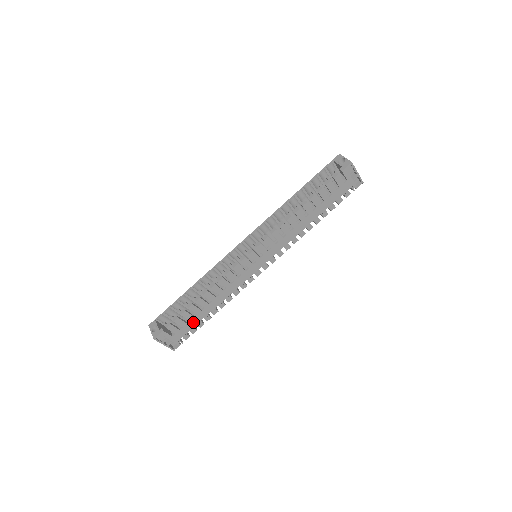
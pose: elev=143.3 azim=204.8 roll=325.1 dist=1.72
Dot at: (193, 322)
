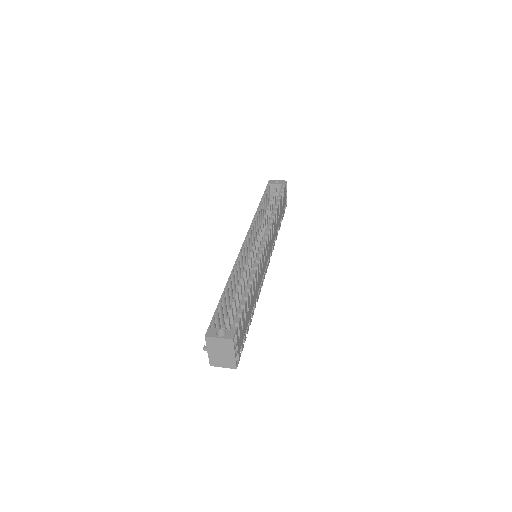
Dot at: (246, 322)
